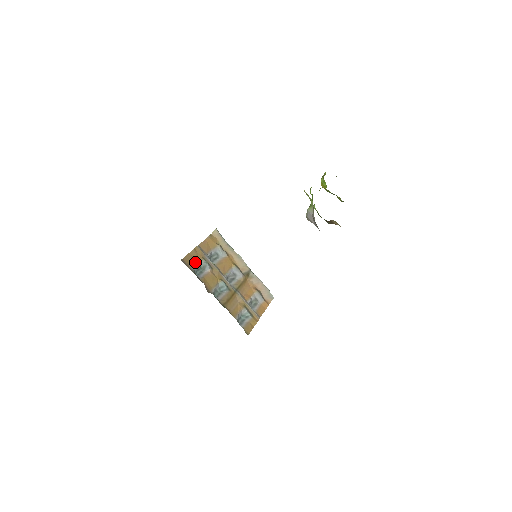
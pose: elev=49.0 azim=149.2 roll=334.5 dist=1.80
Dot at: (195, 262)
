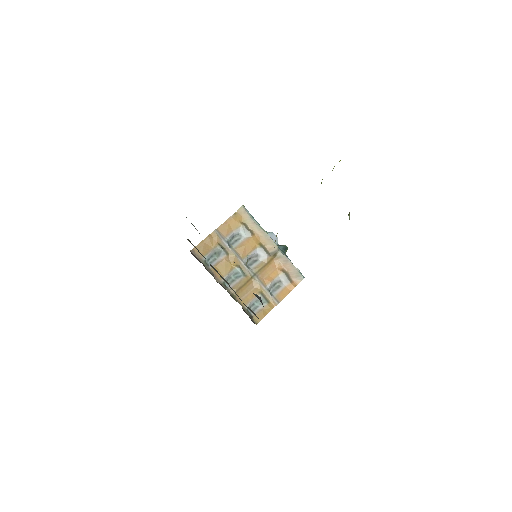
Dot at: (208, 250)
